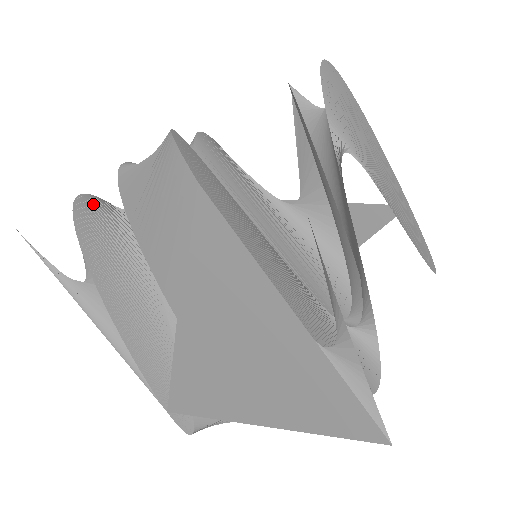
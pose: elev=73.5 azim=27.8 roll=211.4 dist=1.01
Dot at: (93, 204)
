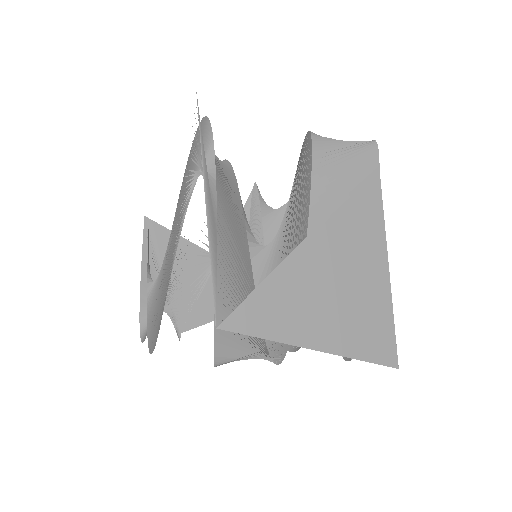
Dot at: occluded
